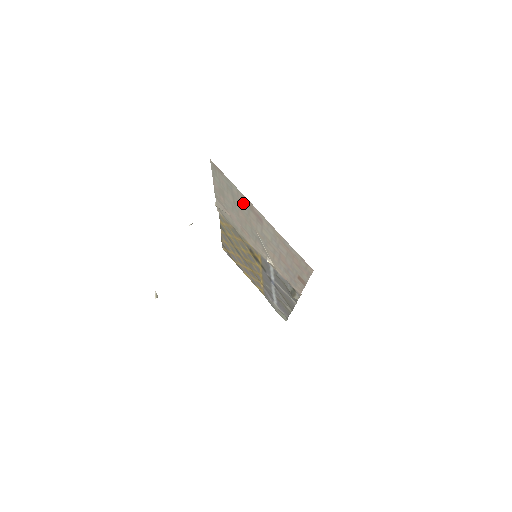
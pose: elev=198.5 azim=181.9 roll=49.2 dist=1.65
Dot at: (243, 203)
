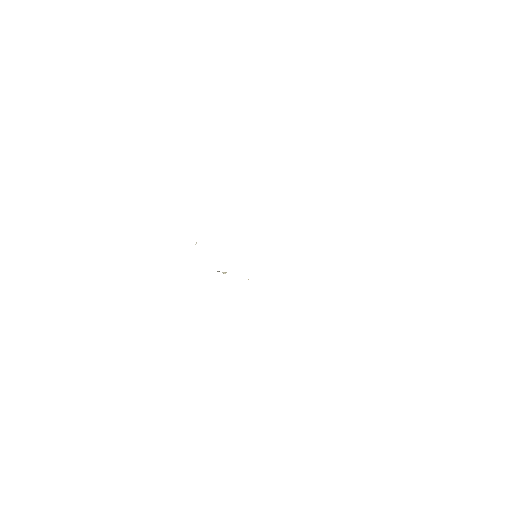
Dot at: occluded
